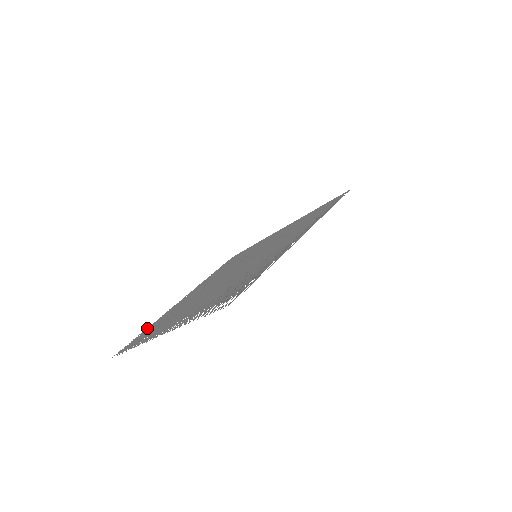
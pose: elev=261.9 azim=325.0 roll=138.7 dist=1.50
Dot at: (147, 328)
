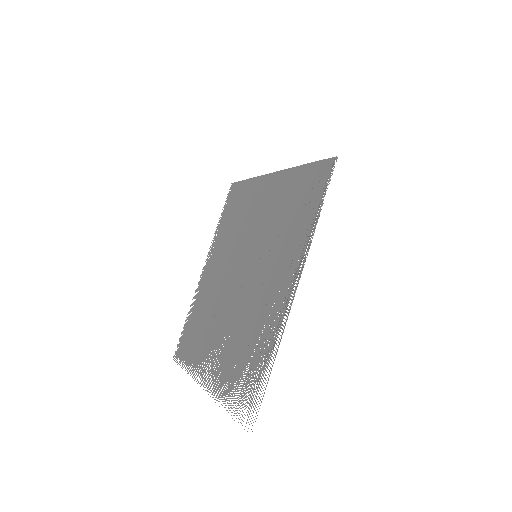
Dot at: (187, 317)
